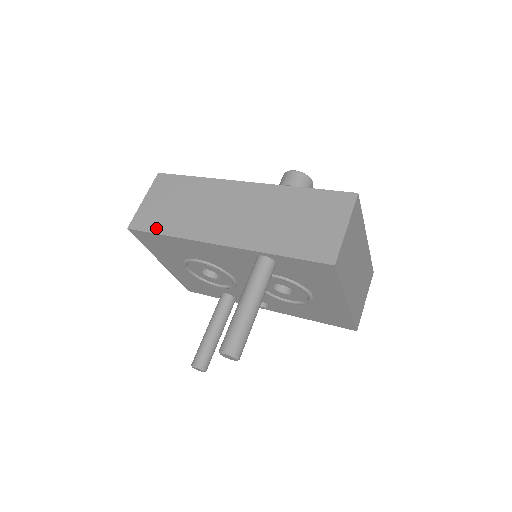
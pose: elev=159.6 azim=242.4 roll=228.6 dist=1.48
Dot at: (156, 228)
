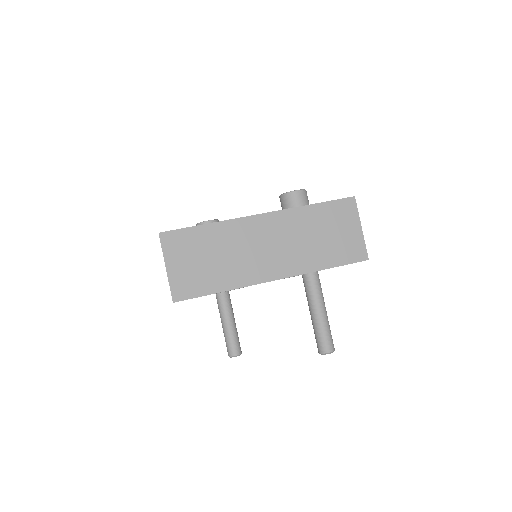
Dot at: (205, 290)
